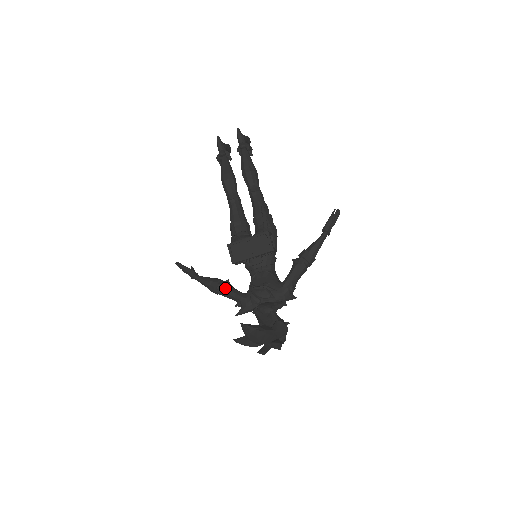
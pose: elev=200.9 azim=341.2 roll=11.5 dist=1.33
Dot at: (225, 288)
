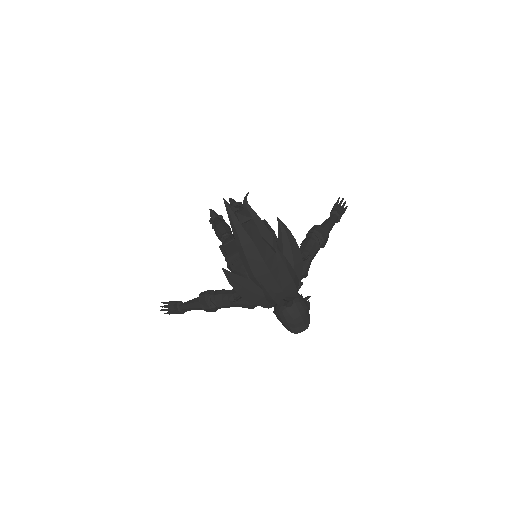
Dot at: (219, 291)
